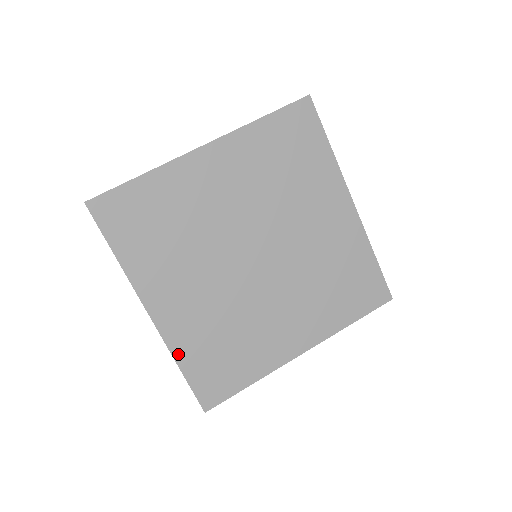
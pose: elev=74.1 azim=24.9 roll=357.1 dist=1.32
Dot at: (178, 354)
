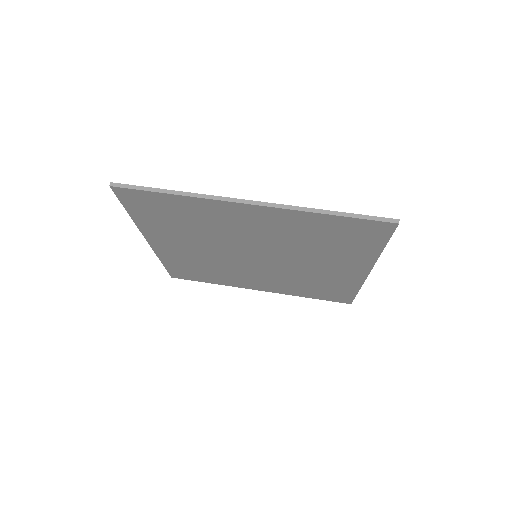
Dot at: (310, 211)
